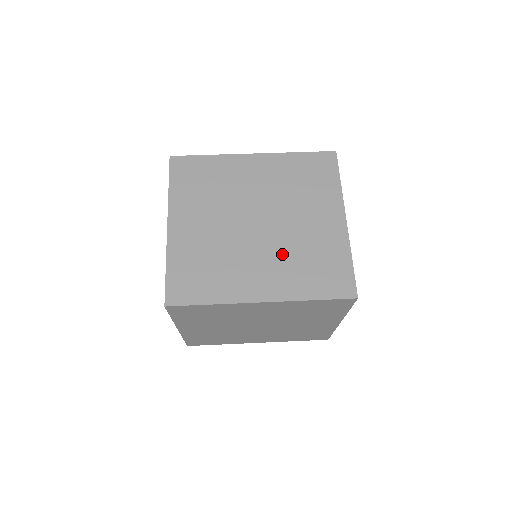
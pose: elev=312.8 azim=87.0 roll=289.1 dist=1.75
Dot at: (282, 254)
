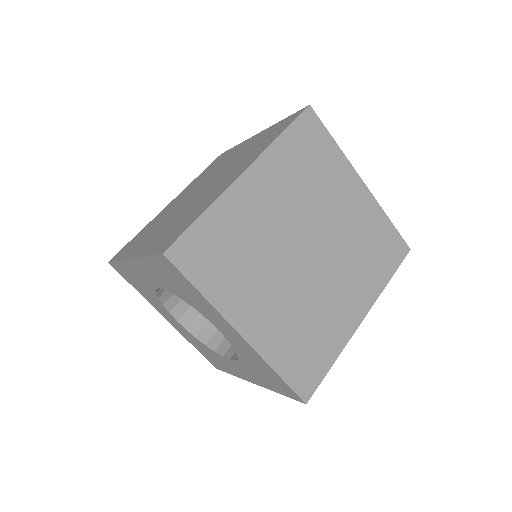
Dot at: (346, 263)
